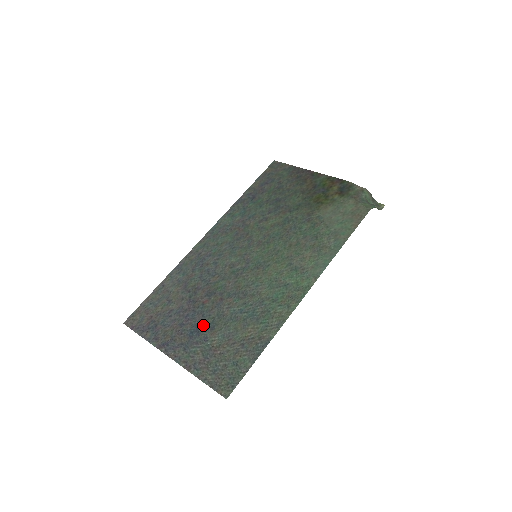
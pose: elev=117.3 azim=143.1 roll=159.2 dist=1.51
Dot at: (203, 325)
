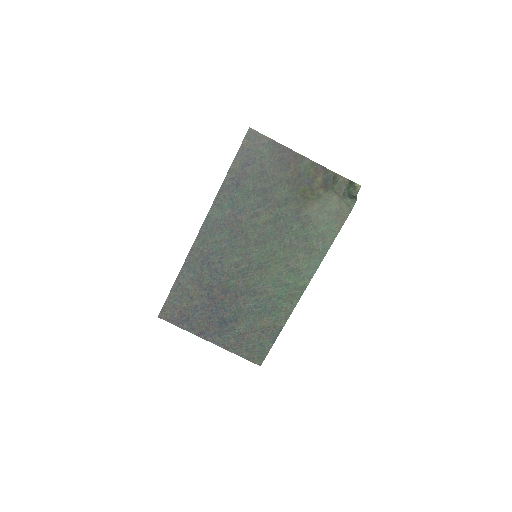
Dot at: (228, 318)
